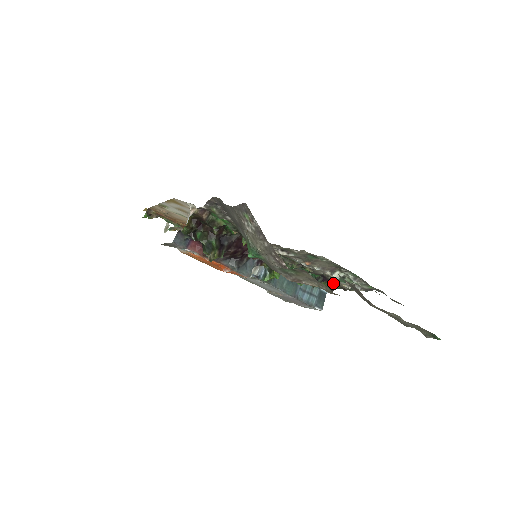
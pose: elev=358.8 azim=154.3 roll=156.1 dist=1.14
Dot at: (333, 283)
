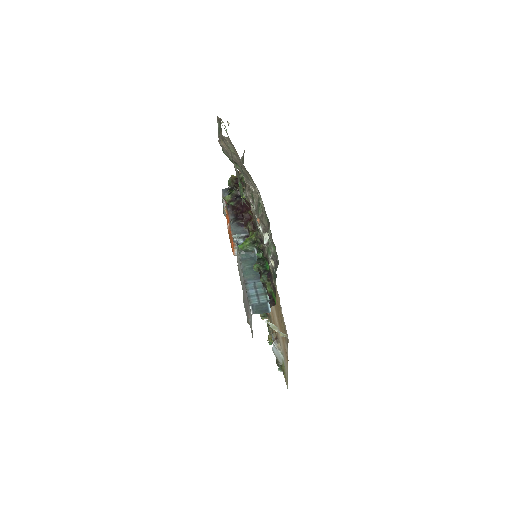
Dot at: (273, 285)
